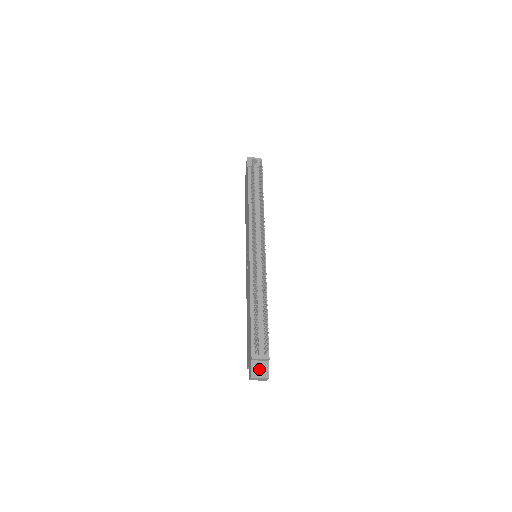
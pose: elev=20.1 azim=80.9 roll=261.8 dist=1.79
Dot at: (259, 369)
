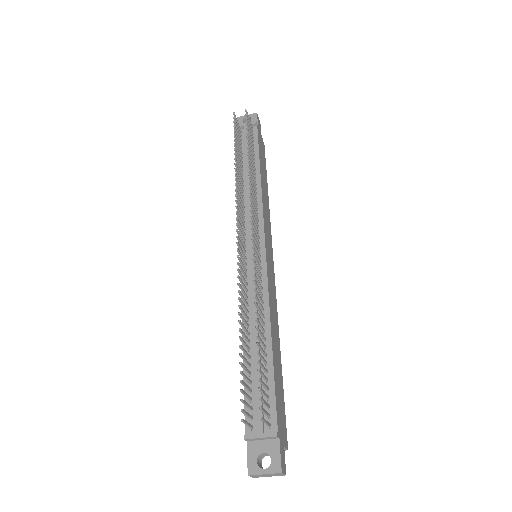
Dot at: (268, 455)
